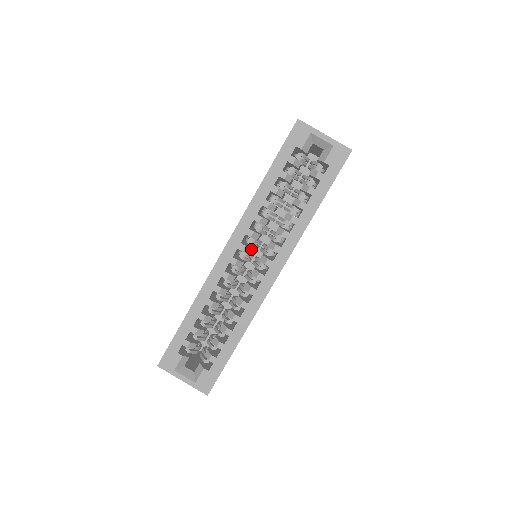
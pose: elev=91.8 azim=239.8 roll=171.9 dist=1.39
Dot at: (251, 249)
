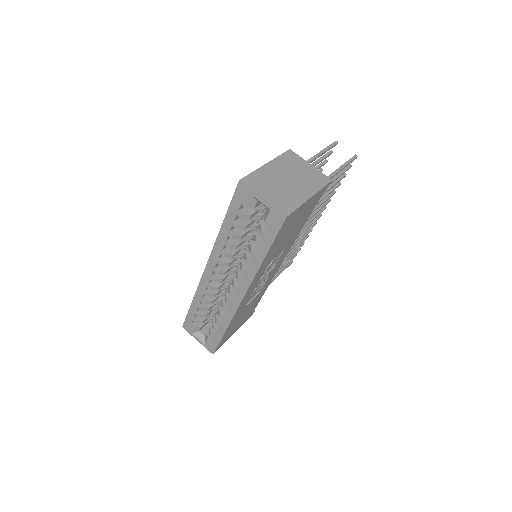
Dot at: (225, 272)
